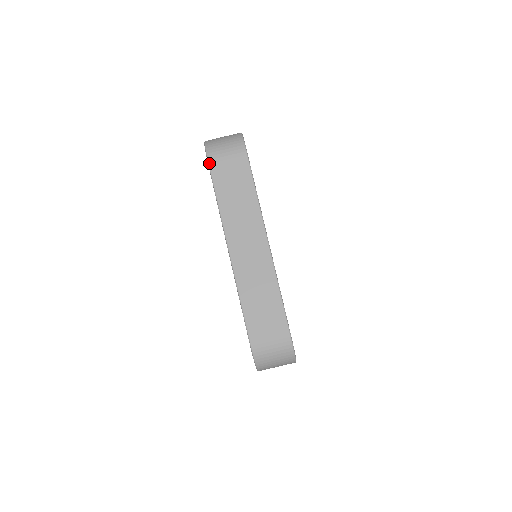
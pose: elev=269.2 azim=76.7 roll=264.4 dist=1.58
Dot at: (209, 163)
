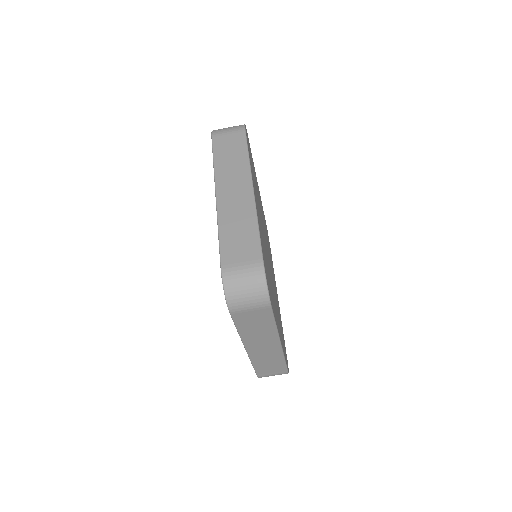
Dot at: (212, 137)
